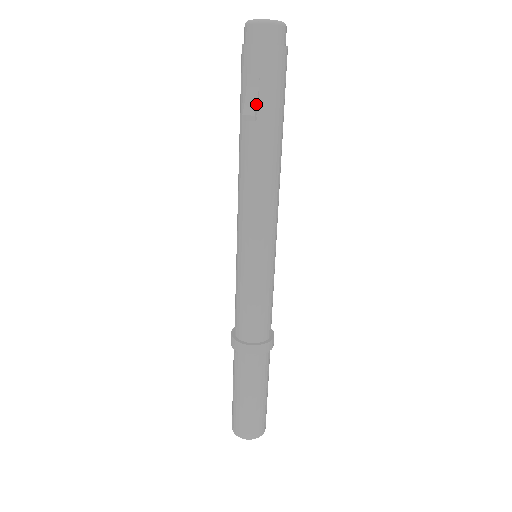
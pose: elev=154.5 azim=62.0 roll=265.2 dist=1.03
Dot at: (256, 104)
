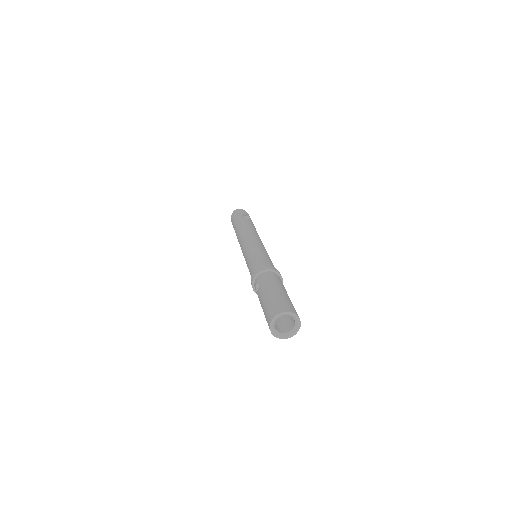
Dot at: occluded
